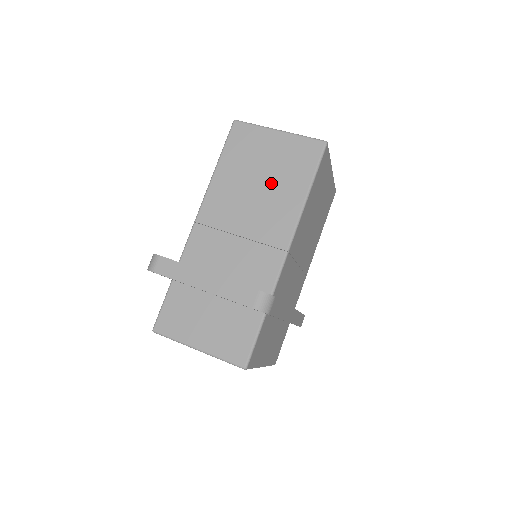
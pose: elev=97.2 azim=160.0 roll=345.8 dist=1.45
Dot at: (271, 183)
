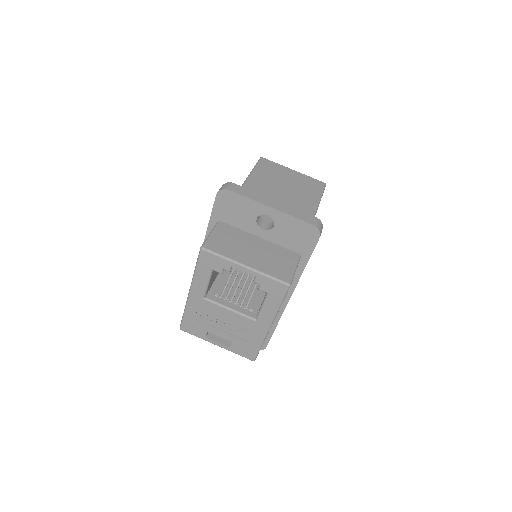
Dot at: (293, 191)
